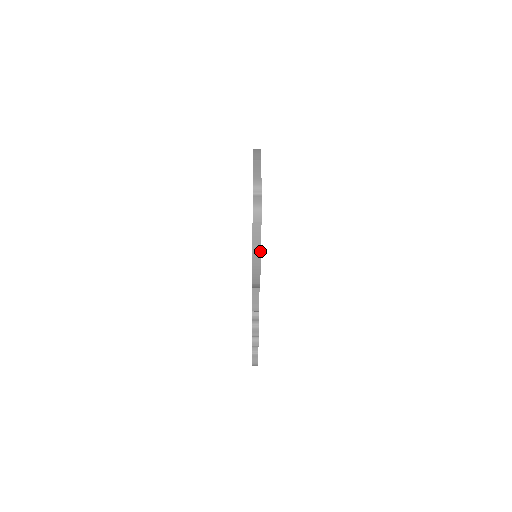
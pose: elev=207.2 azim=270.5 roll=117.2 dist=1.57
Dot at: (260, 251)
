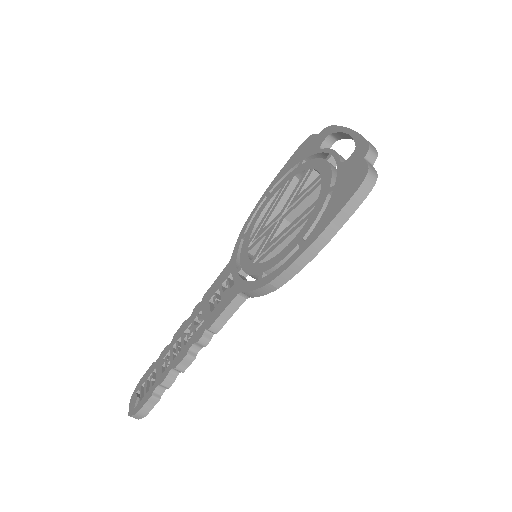
Dot at: (331, 237)
